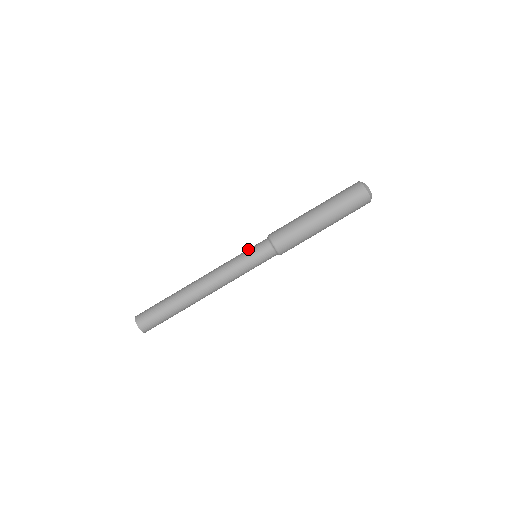
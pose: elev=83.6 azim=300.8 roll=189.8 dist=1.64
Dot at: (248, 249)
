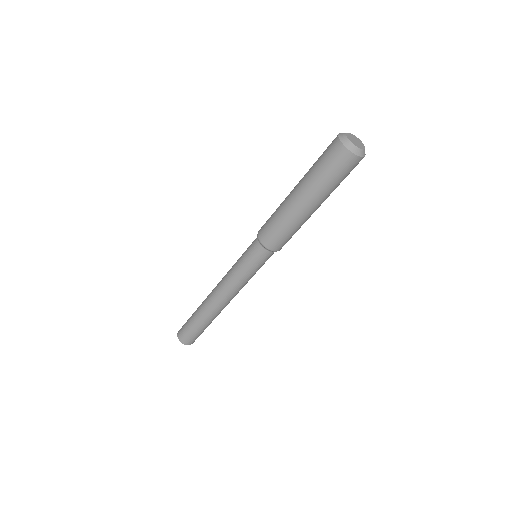
Dot at: (248, 263)
